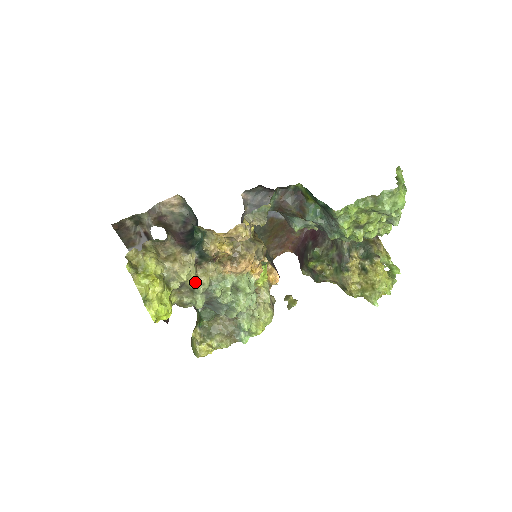
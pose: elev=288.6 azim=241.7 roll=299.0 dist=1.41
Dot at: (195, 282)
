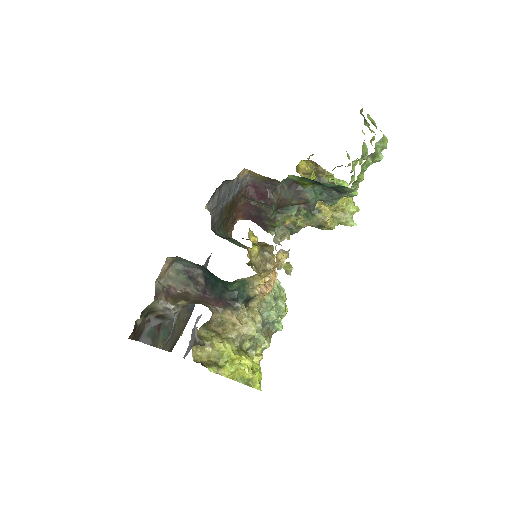
Dot at: occluded
